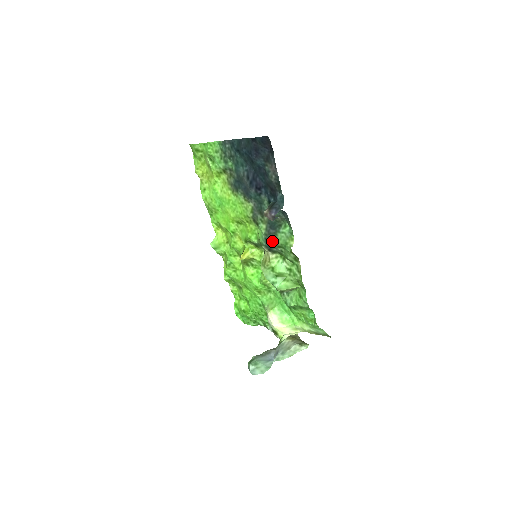
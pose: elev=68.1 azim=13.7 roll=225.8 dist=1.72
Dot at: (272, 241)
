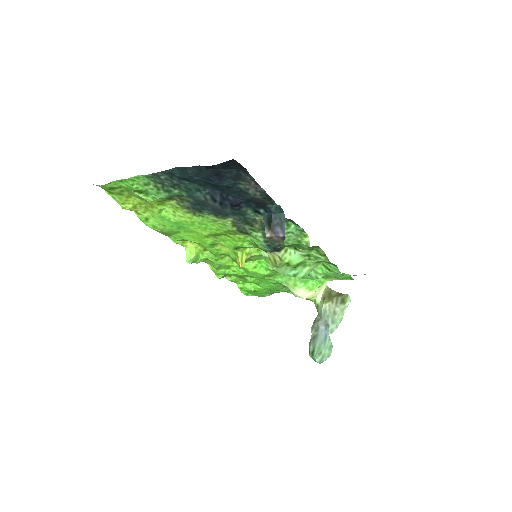
Dot at: (278, 245)
